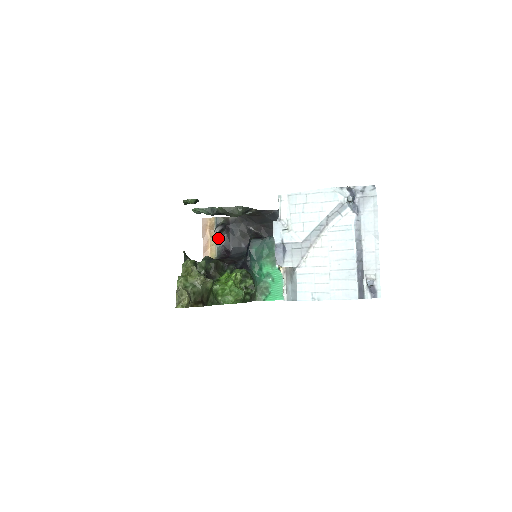
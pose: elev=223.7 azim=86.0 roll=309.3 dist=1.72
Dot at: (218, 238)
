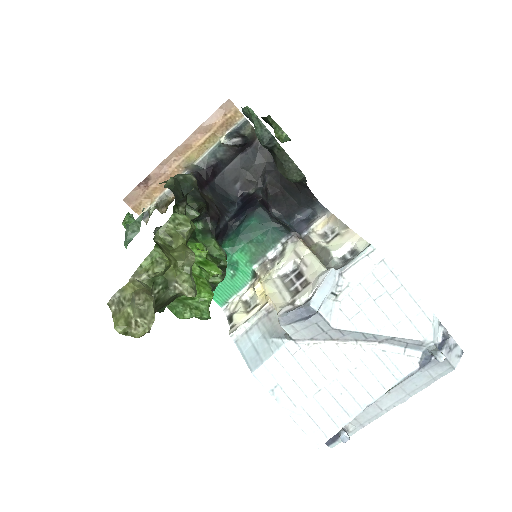
Dot at: (221, 146)
